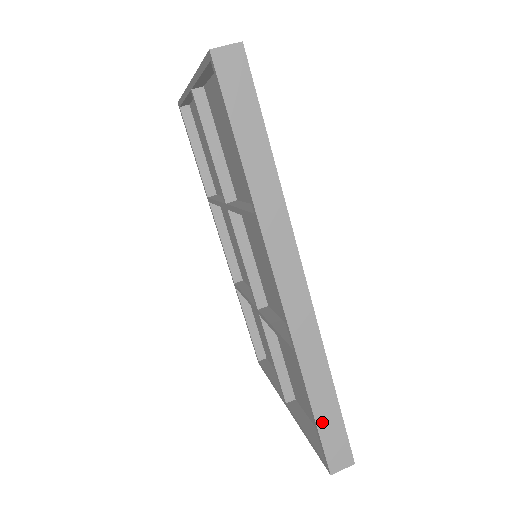
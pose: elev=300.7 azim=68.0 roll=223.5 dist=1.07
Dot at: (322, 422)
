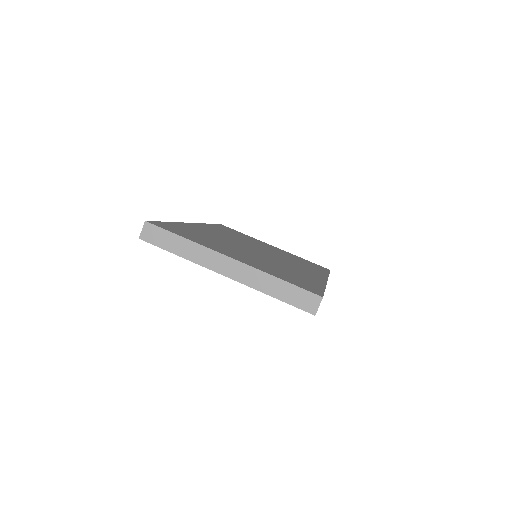
Dot at: occluded
